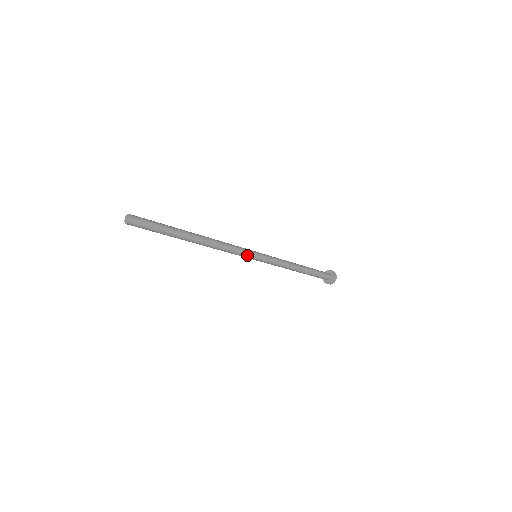
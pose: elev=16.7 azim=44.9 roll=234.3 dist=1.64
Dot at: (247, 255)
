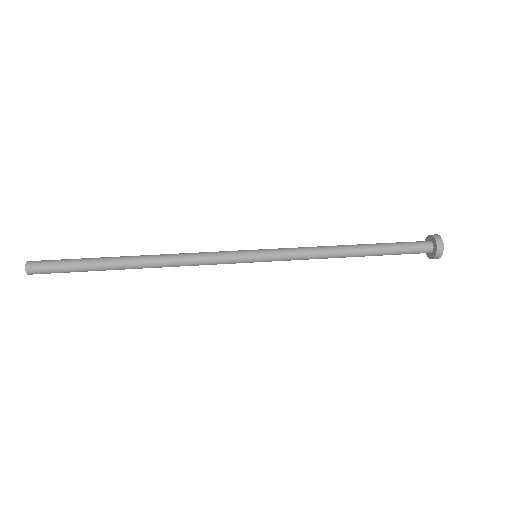
Dot at: (234, 259)
